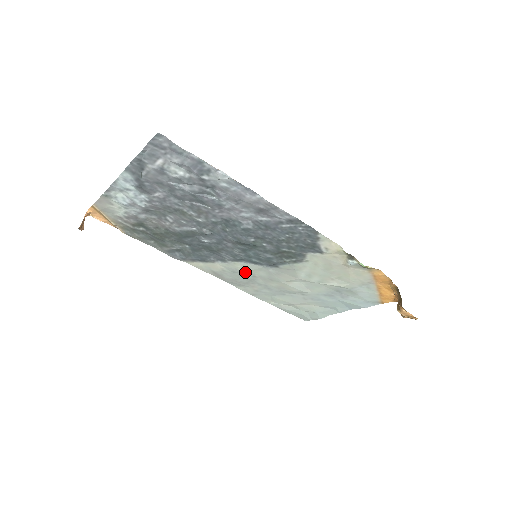
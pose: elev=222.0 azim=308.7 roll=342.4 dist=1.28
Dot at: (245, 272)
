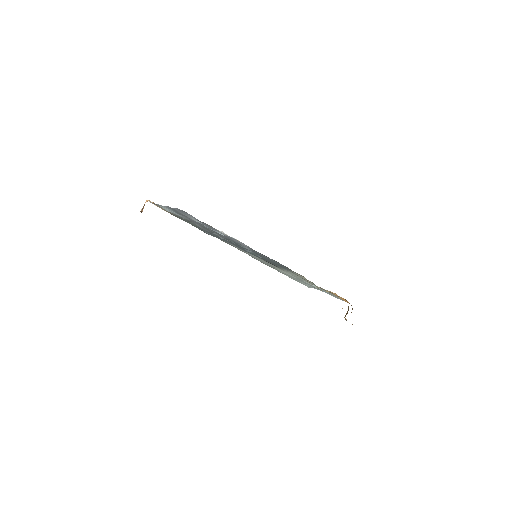
Dot at: occluded
